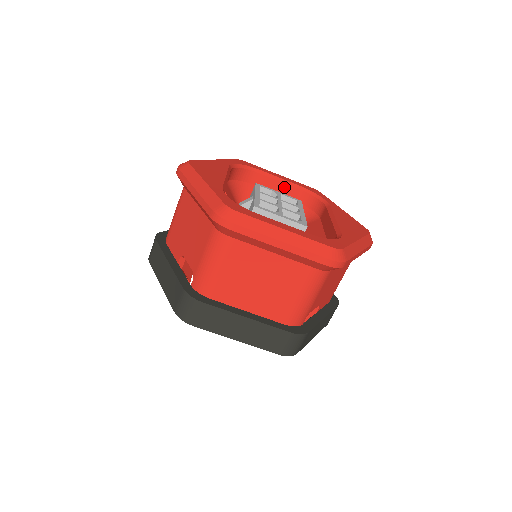
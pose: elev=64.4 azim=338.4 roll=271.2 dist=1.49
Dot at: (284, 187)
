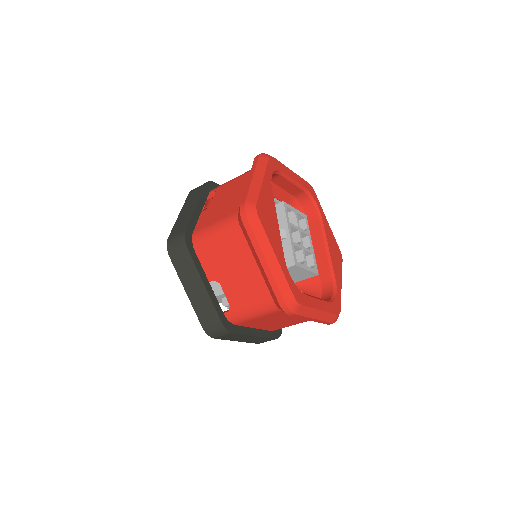
Dot at: (293, 187)
